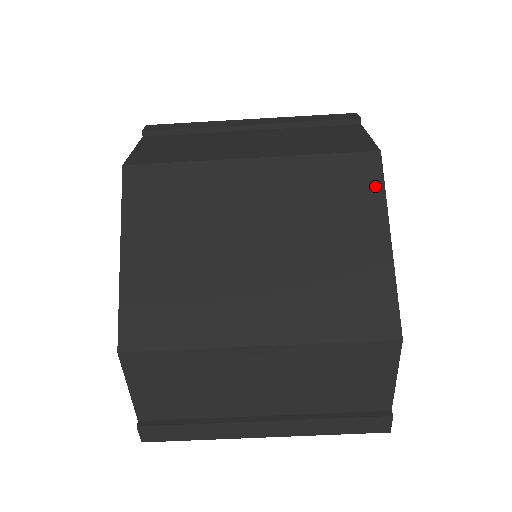
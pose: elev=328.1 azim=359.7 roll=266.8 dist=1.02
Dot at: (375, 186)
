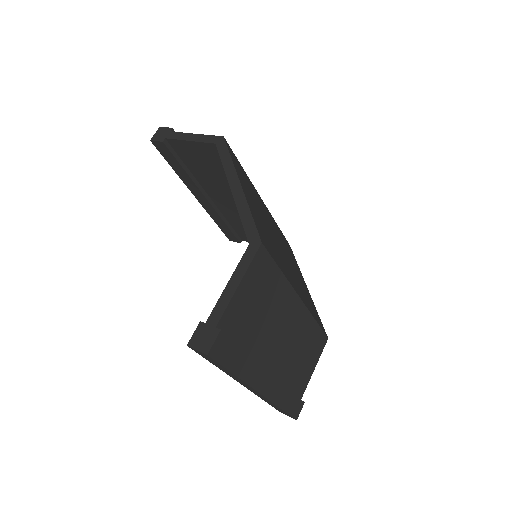
Dot at: (295, 259)
